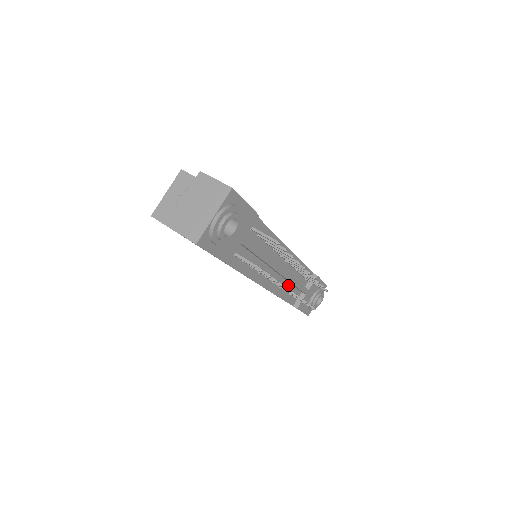
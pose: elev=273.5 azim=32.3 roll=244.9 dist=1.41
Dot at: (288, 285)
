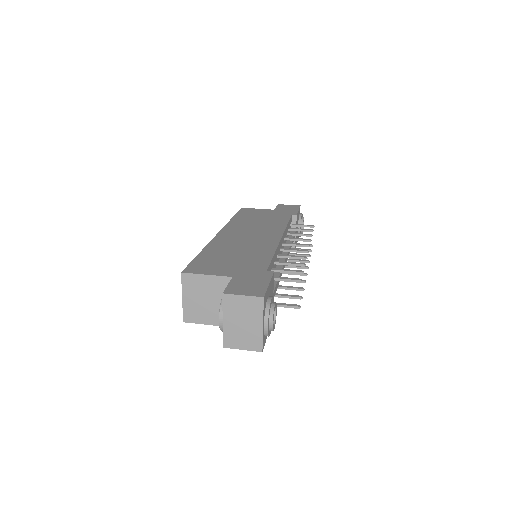
Dot at: occluded
